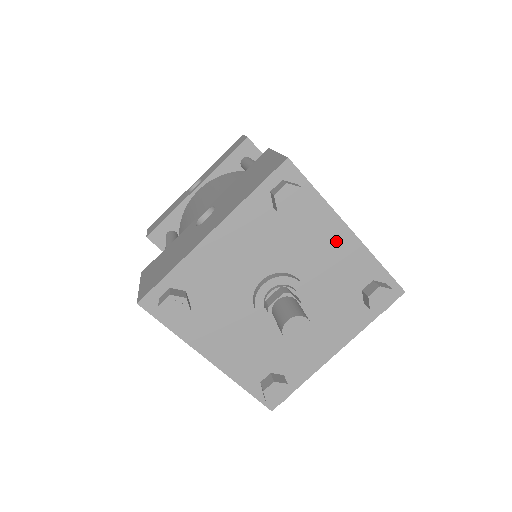
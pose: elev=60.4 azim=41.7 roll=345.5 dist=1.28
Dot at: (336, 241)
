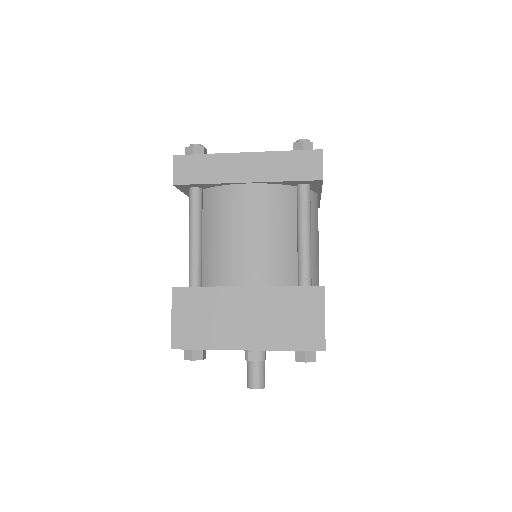
Dot at: occluded
